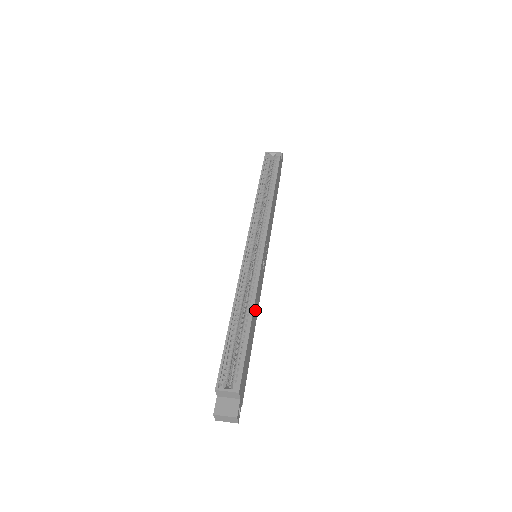
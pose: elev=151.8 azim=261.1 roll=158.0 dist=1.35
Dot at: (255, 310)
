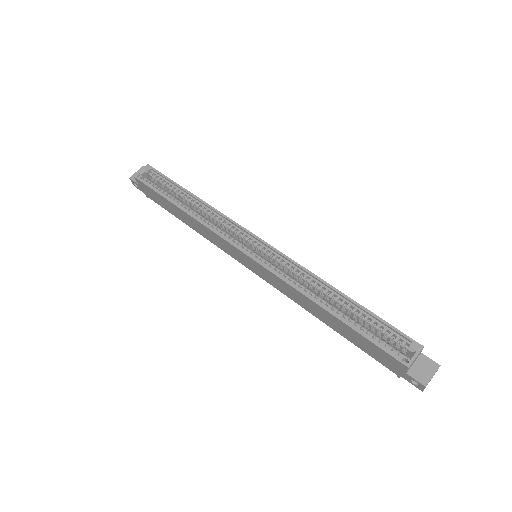
Dot at: occluded
